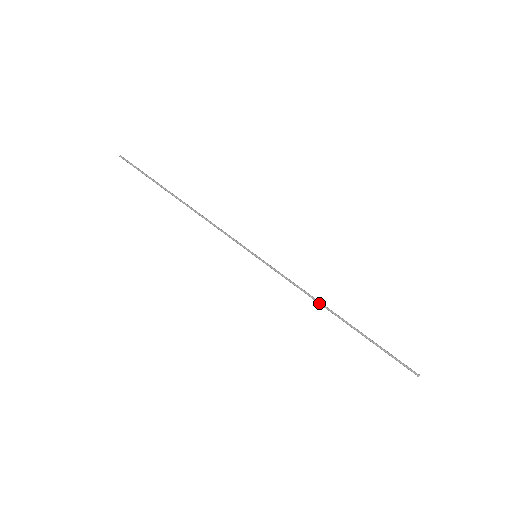
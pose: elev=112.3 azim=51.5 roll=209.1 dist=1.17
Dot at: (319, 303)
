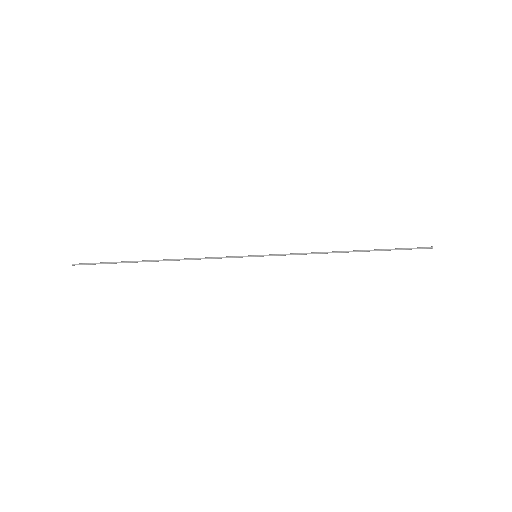
Dot at: (330, 252)
